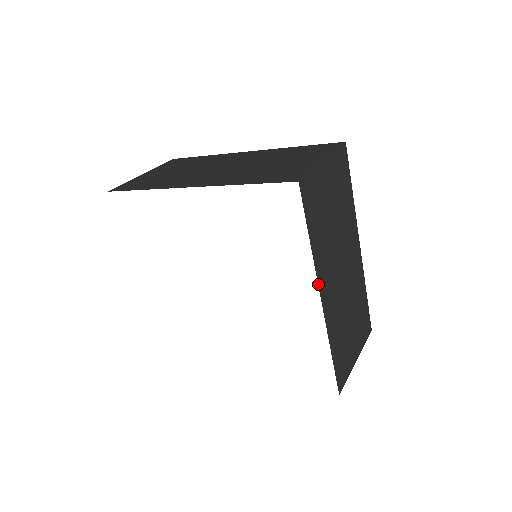
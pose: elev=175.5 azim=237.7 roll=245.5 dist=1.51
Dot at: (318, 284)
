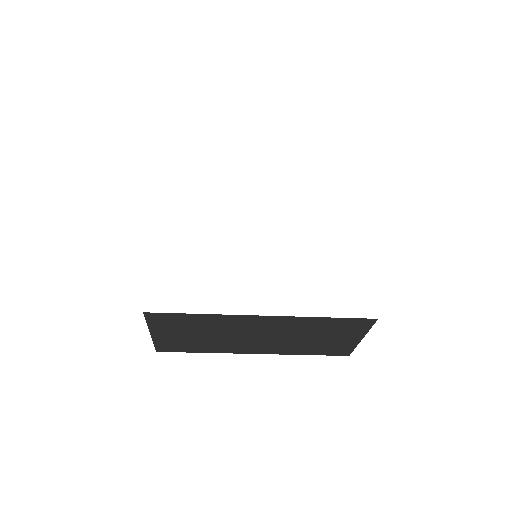
Dot at: occluded
